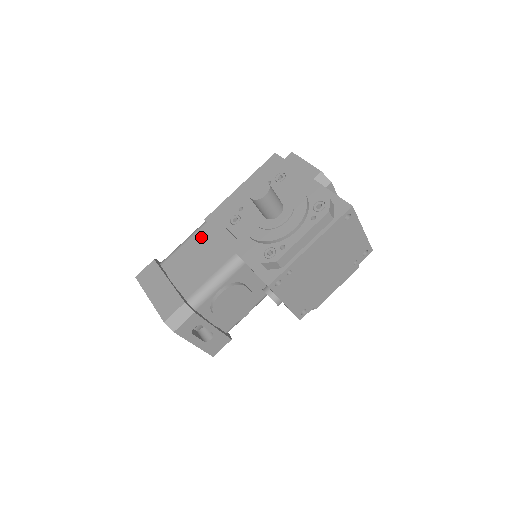
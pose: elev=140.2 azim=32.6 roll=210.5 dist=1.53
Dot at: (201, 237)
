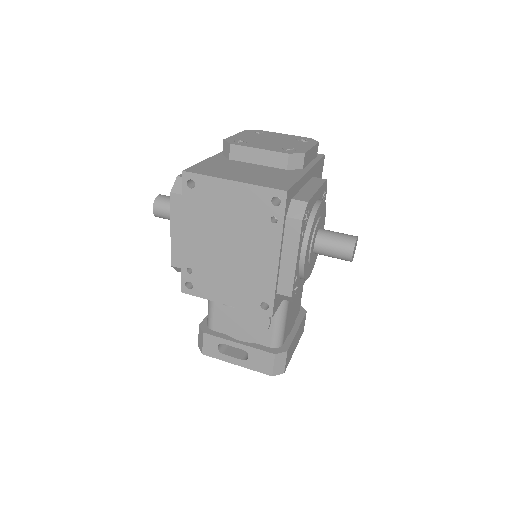
Dot at: occluded
